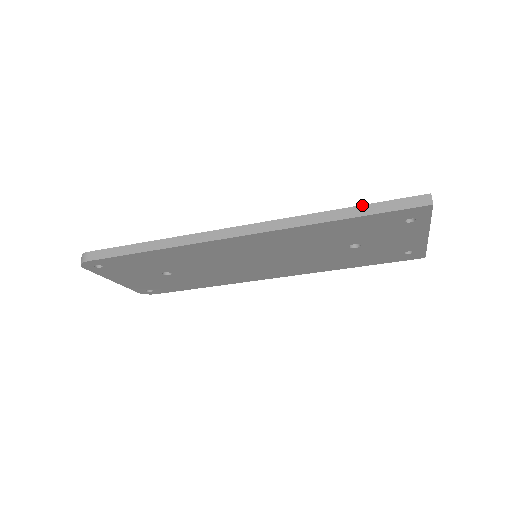
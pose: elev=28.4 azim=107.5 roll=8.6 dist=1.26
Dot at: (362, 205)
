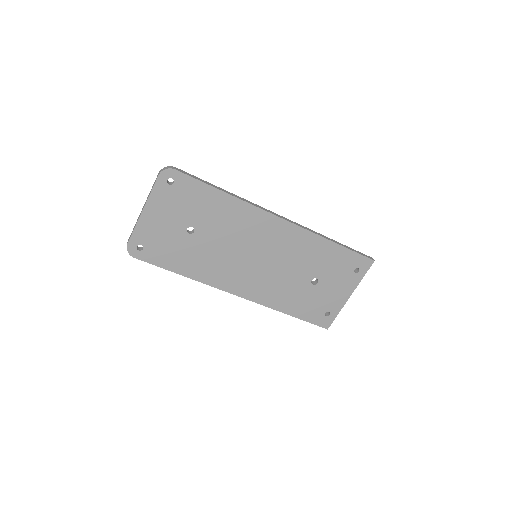
Dot at: occluded
